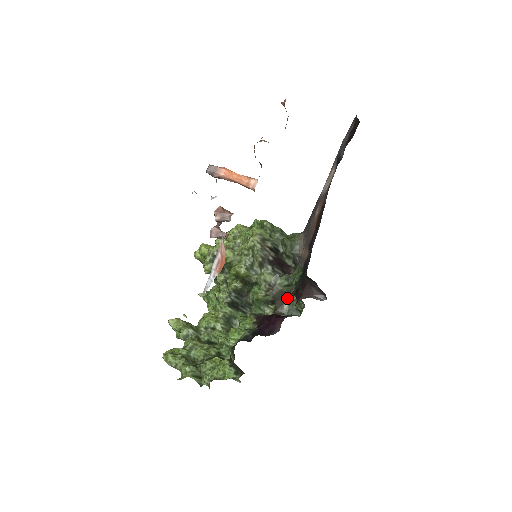
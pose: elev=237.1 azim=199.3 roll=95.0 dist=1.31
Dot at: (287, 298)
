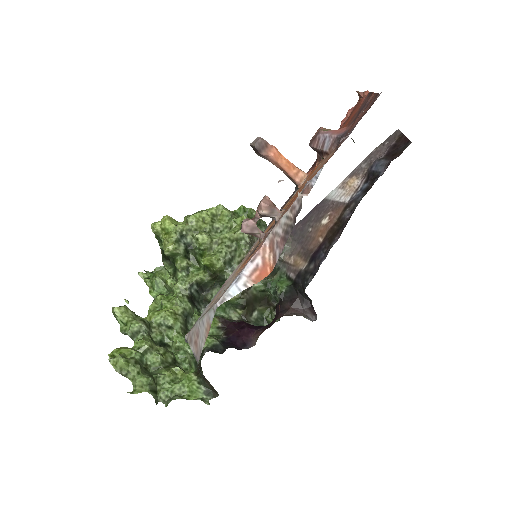
Dot at: (258, 305)
